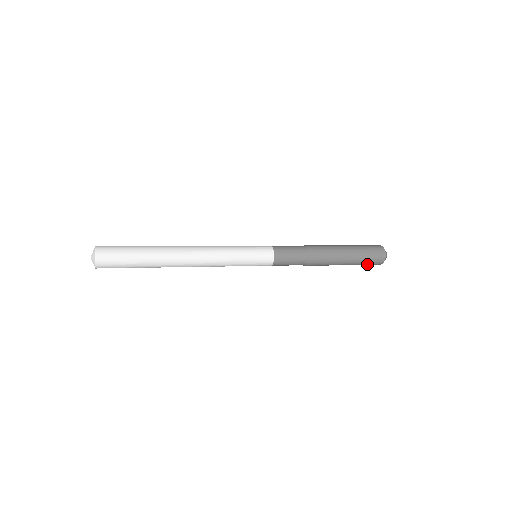
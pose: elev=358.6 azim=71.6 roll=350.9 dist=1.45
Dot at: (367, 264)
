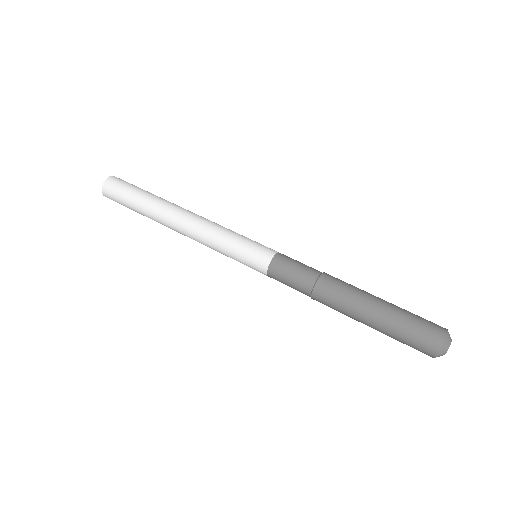
Dot at: occluded
